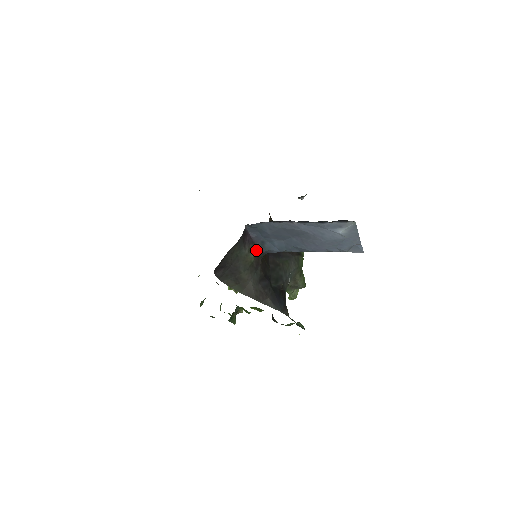
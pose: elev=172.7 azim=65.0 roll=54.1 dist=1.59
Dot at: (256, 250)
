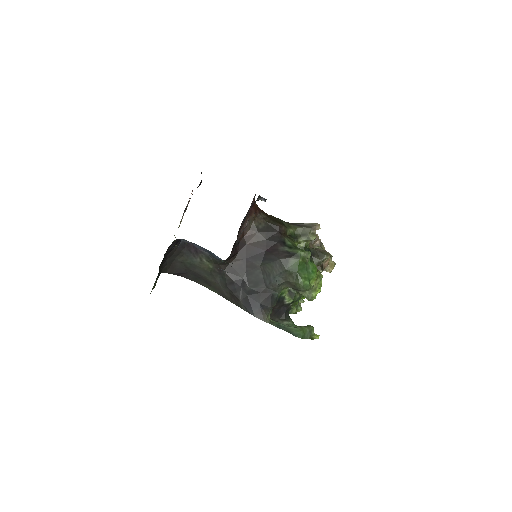
Dot at: (210, 258)
